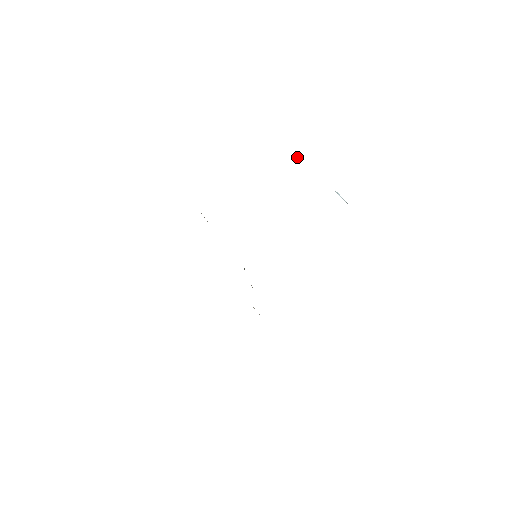
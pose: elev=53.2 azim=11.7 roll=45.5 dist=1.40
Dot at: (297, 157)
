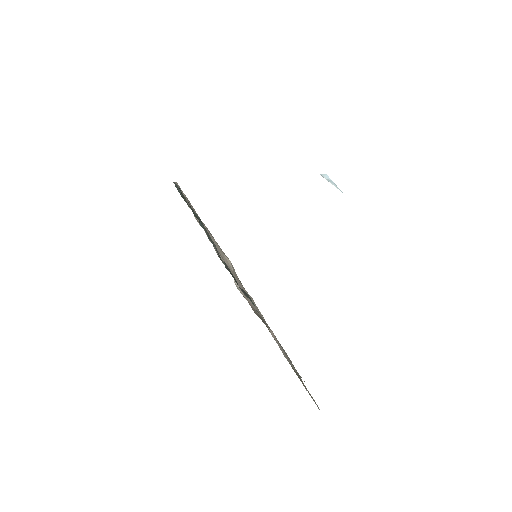
Dot at: occluded
